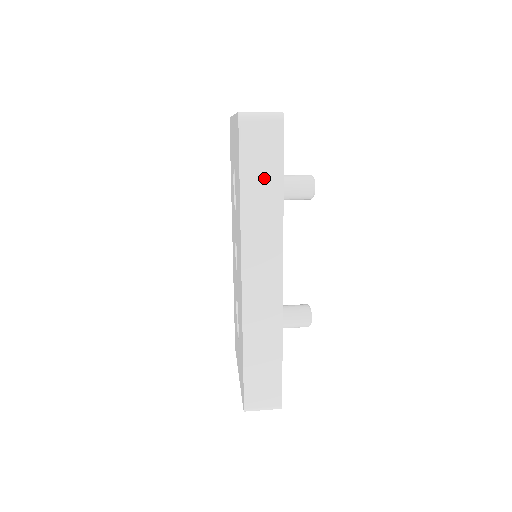
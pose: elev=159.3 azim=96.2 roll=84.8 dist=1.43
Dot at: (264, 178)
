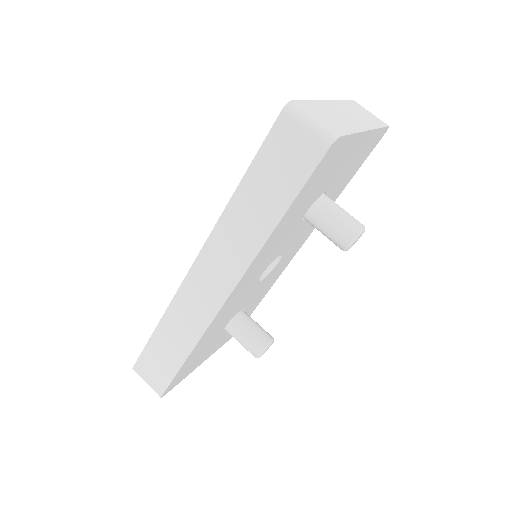
Dot at: (269, 192)
